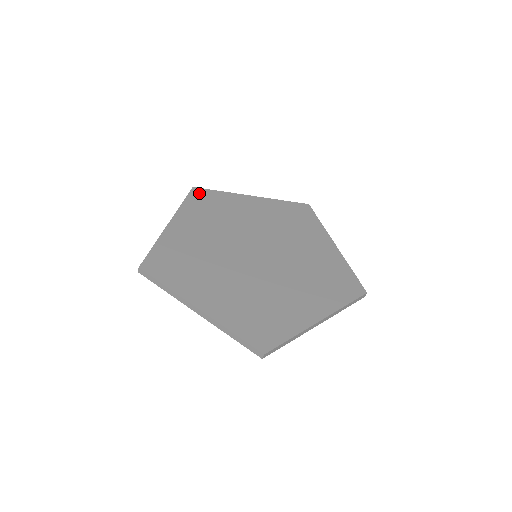
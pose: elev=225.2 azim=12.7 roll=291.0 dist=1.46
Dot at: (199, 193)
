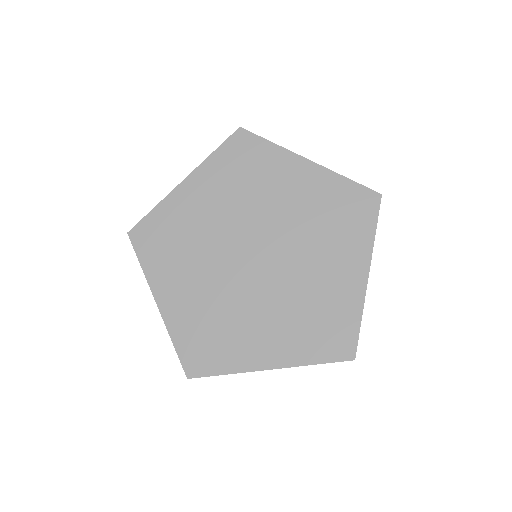
Dot at: (140, 235)
